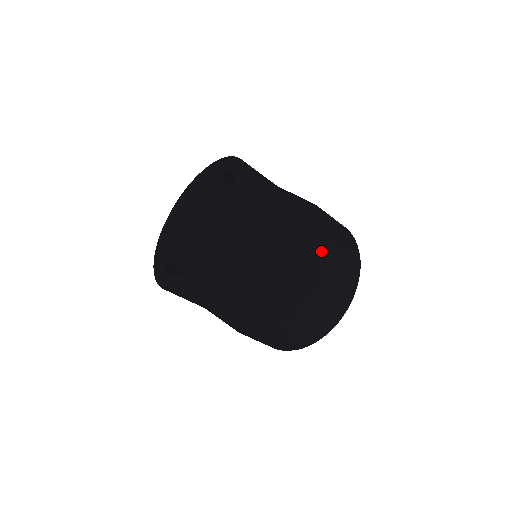
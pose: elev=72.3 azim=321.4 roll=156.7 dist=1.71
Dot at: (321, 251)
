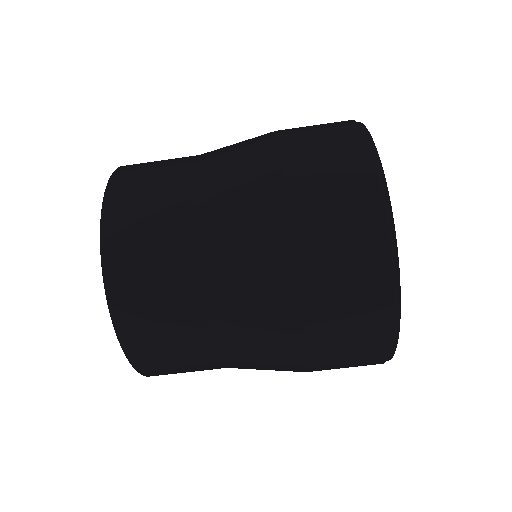
Dot at: (277, 278)
